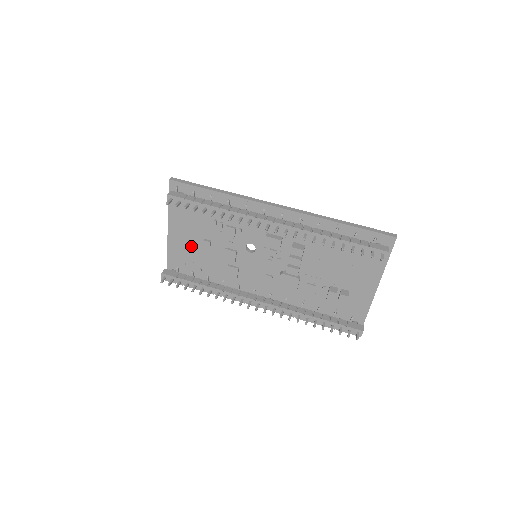
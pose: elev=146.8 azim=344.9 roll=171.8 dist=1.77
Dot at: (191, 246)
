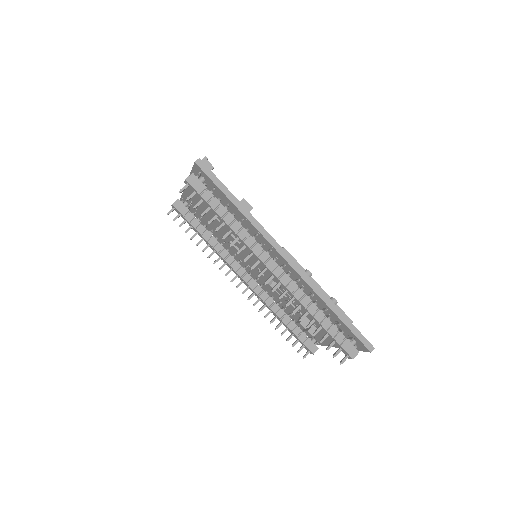
Dot at: (204, 206)
